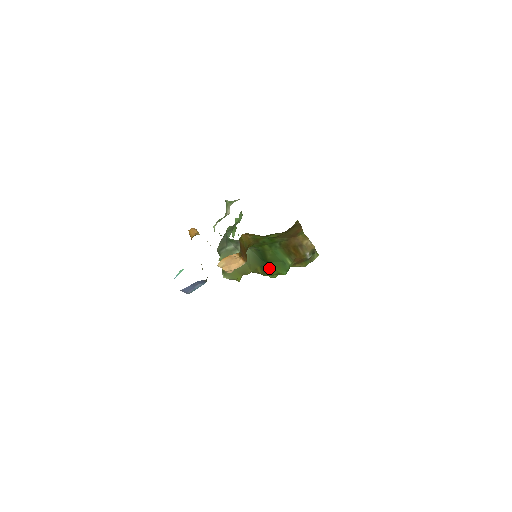
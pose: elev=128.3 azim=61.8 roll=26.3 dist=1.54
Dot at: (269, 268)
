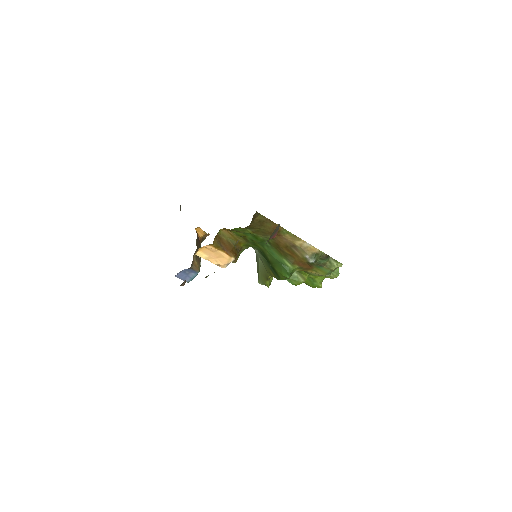
Dot at: (275, 271)
